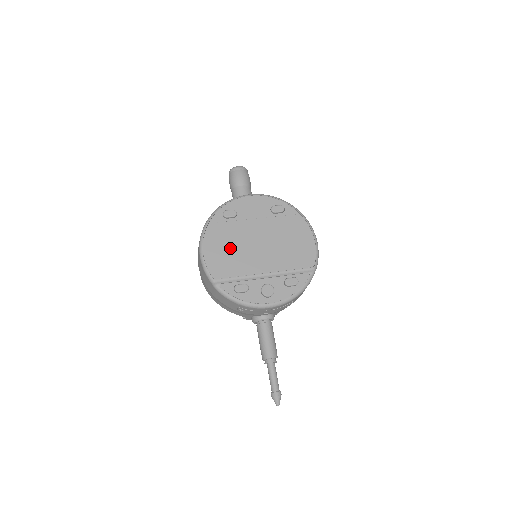
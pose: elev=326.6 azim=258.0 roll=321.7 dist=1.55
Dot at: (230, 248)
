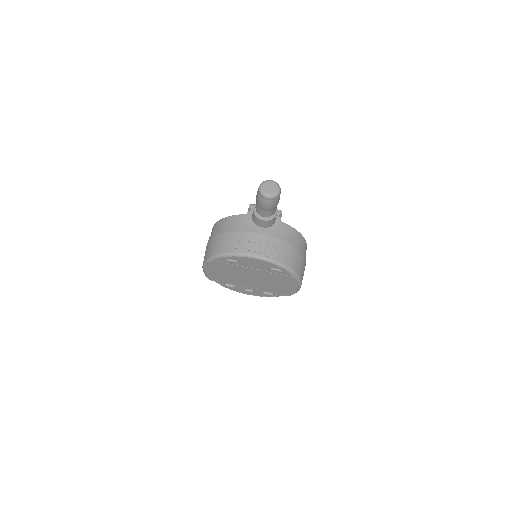
Dot at: (227, 274)
